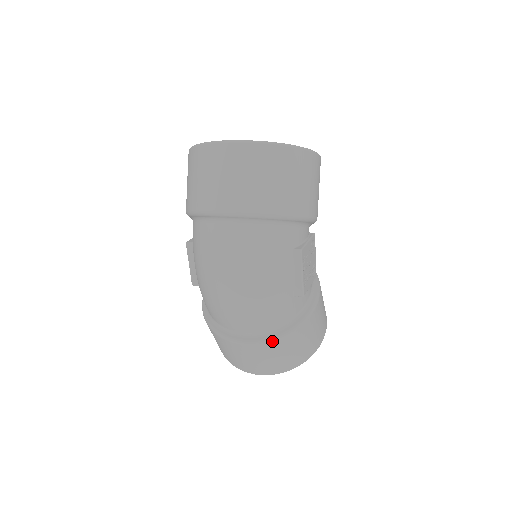
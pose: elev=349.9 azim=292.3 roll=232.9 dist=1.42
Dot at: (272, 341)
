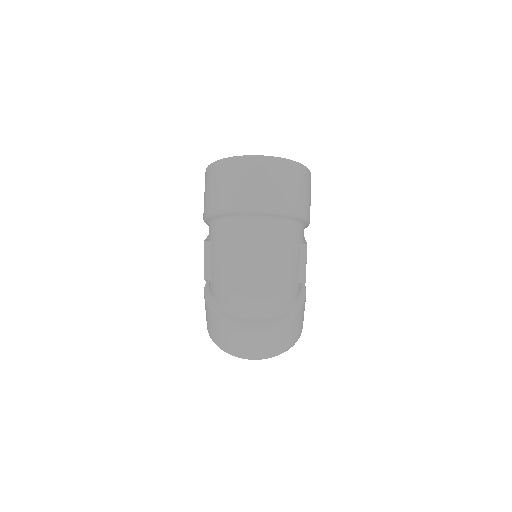
Dot at: (279, 322)
